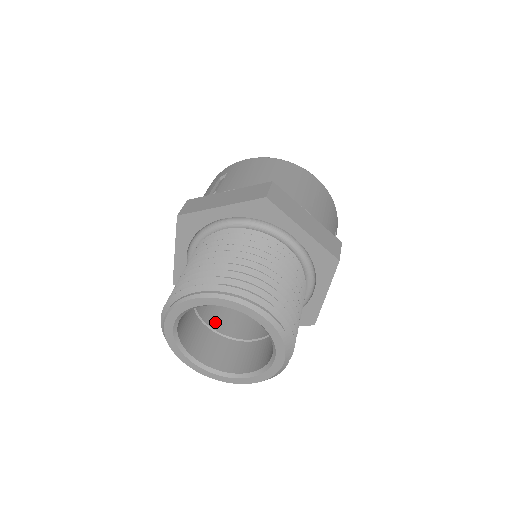
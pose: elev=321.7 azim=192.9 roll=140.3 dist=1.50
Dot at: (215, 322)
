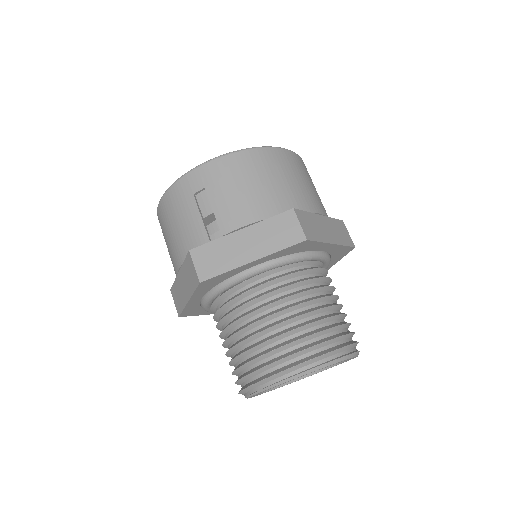
Dot at: occluded
